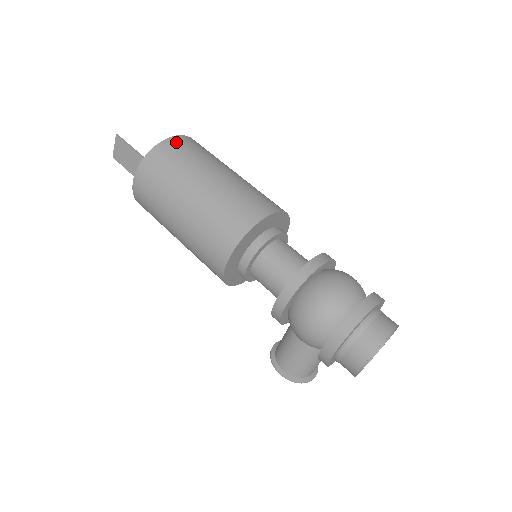
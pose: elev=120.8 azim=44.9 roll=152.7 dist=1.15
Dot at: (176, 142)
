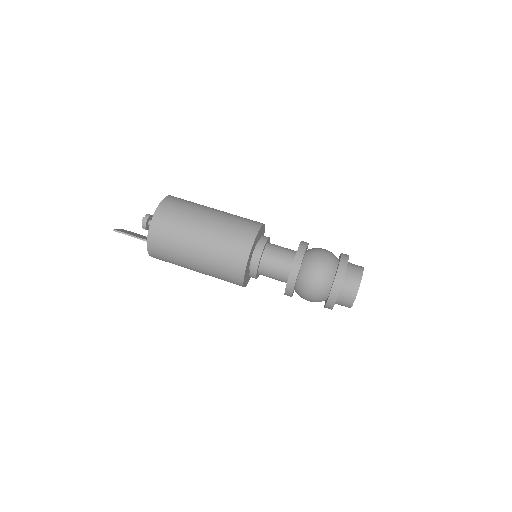
Dot at: (154, 236)
